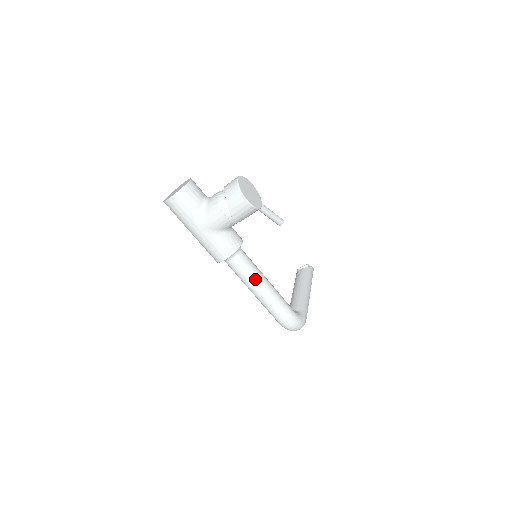
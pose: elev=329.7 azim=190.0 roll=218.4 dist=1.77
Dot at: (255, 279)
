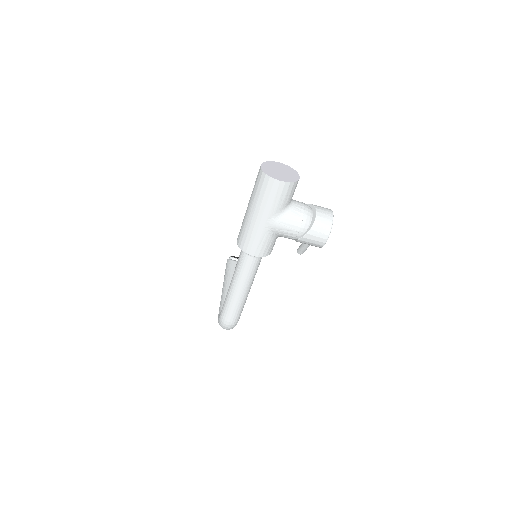
Dot at: (250, 281)
